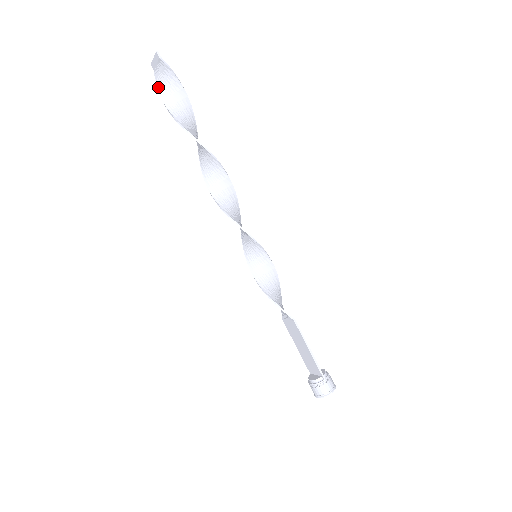
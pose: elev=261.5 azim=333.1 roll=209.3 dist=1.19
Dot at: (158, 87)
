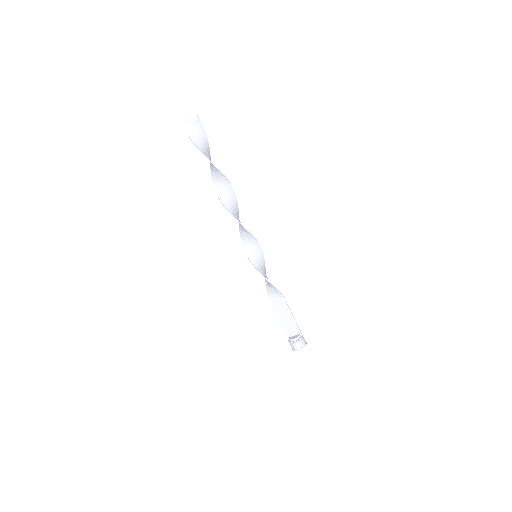
Dot at: (191, 138)
